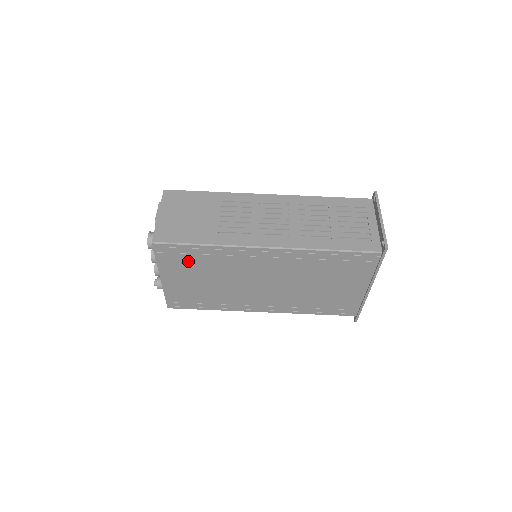
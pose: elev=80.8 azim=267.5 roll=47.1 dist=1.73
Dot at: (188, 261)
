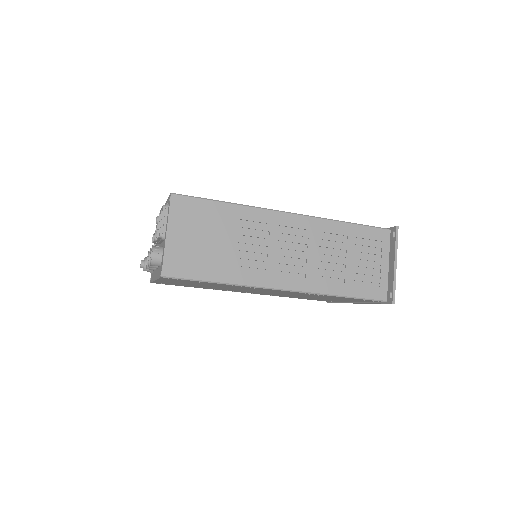
Dot at: (193, 282)
